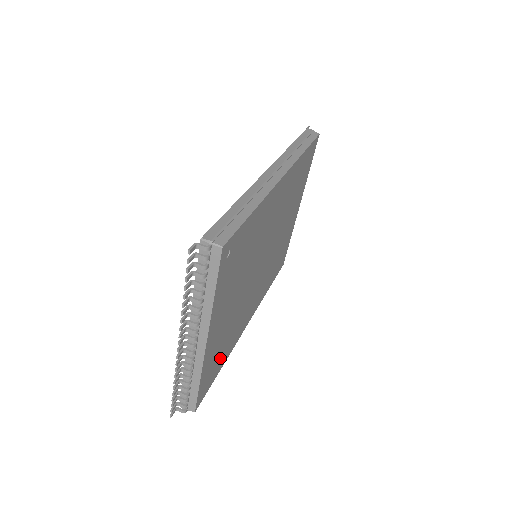
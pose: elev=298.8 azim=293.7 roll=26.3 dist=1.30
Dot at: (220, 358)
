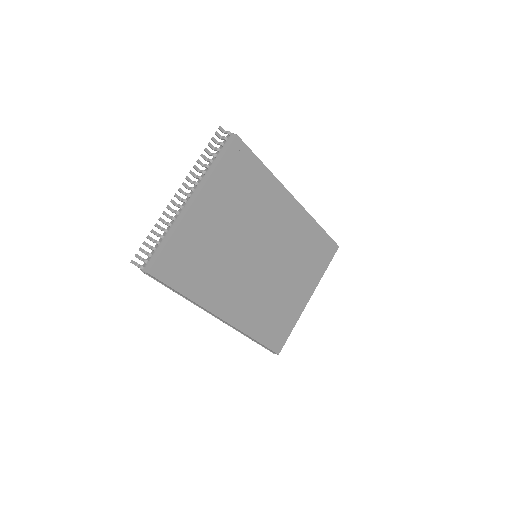
Dot at: (190, 272)
